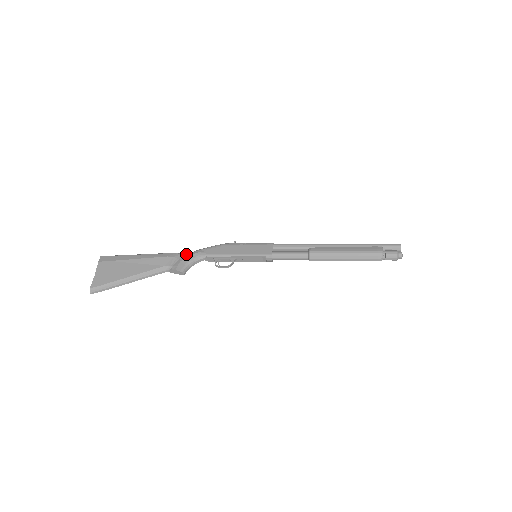
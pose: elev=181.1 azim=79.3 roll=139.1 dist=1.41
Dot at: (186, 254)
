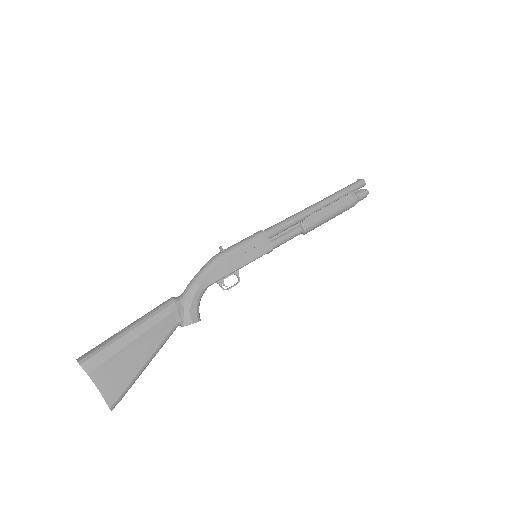
Dot at: (186, 297)
